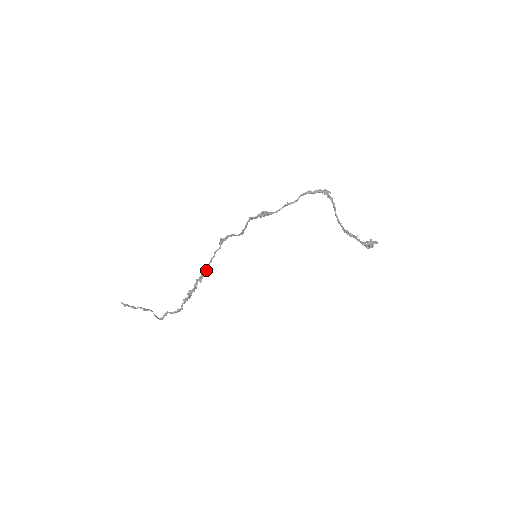
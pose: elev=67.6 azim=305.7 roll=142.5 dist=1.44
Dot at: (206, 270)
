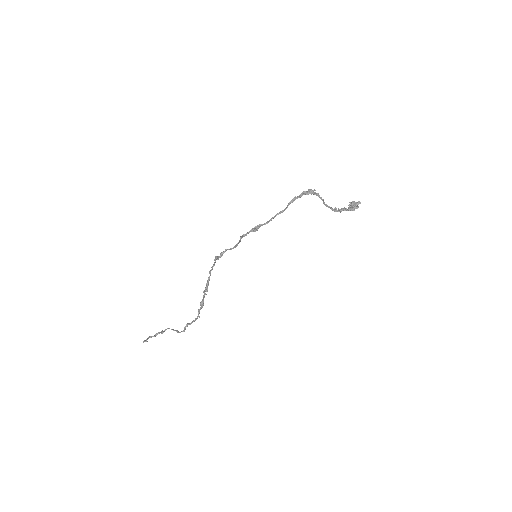
Dot at: (208, 281)
